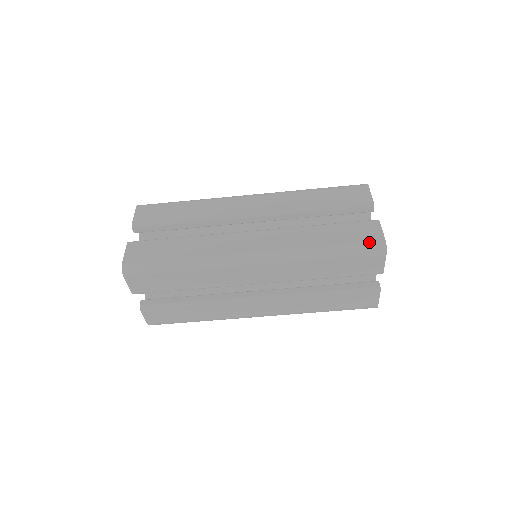
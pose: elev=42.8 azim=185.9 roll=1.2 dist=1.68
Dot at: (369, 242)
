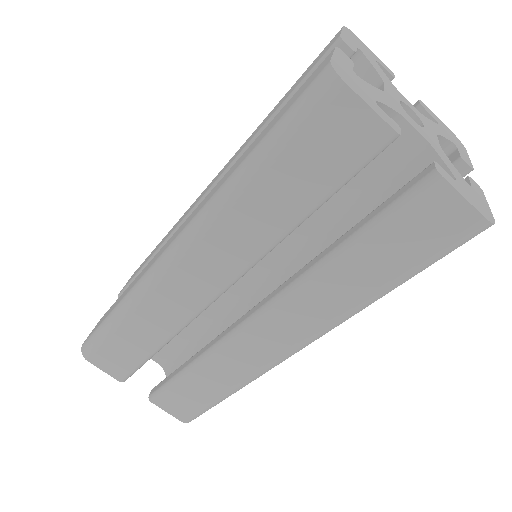
Dot at: (303, 91)
